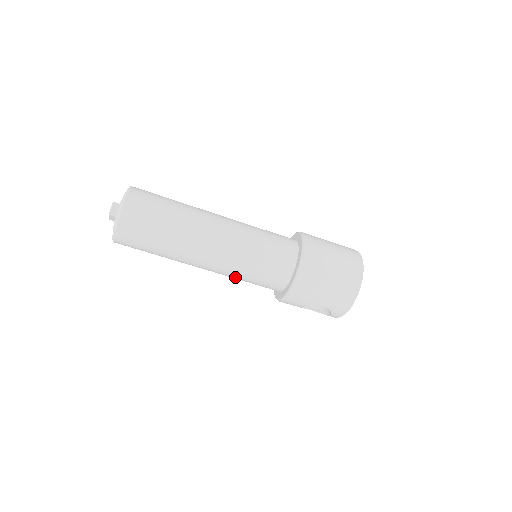
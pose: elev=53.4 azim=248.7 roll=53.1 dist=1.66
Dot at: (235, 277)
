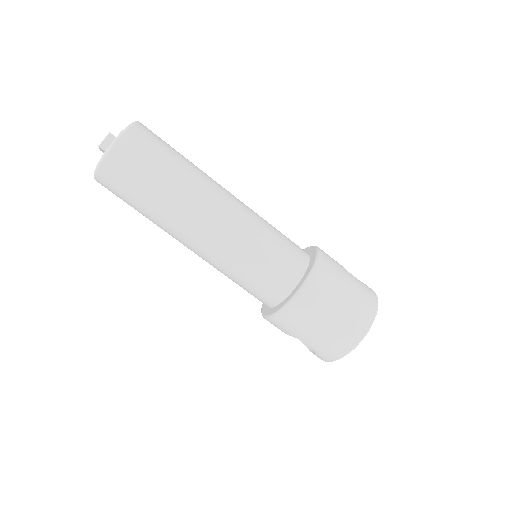
Dot at: (221, 272)
